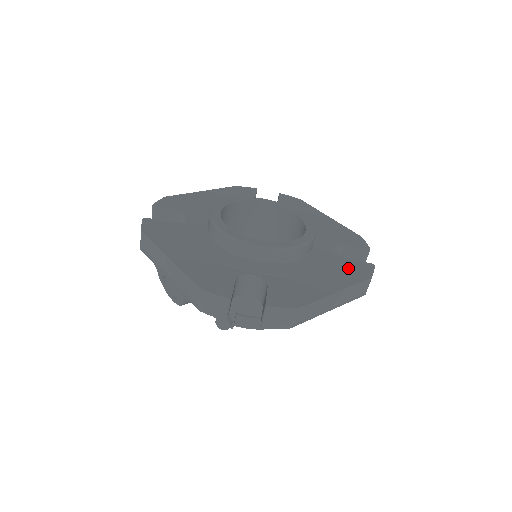
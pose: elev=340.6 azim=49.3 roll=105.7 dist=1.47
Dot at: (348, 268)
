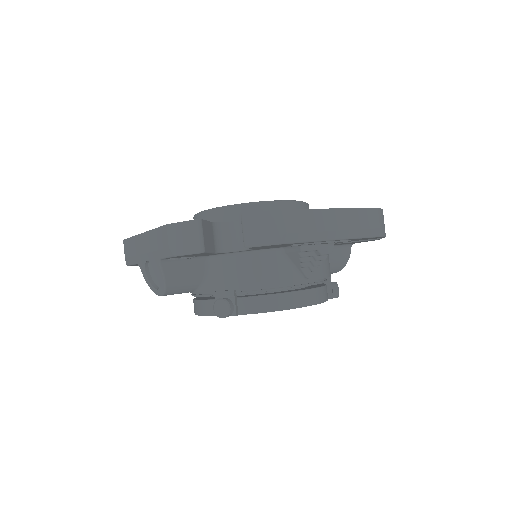
Dot at: occluded
